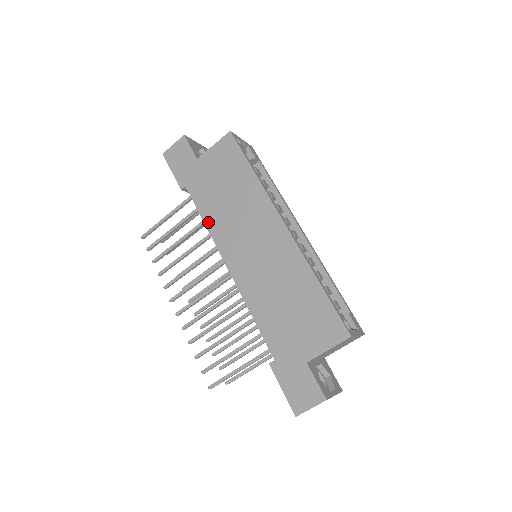
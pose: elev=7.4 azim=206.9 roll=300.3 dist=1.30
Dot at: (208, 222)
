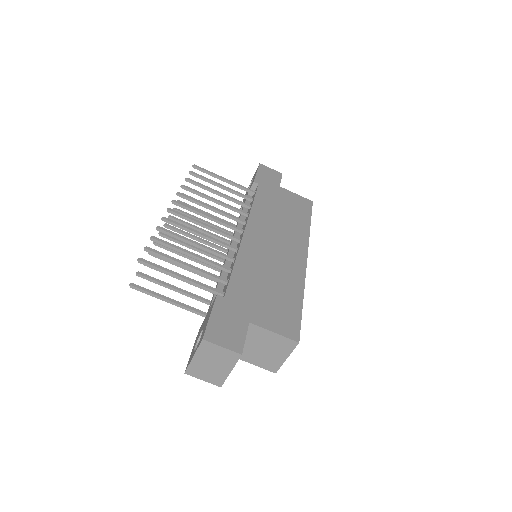
Dot at: (256, 207)
